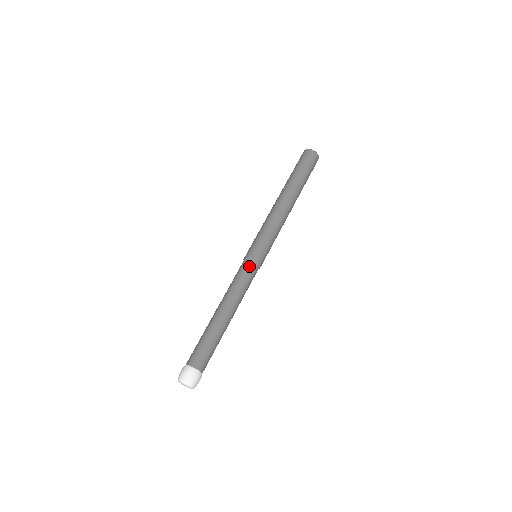
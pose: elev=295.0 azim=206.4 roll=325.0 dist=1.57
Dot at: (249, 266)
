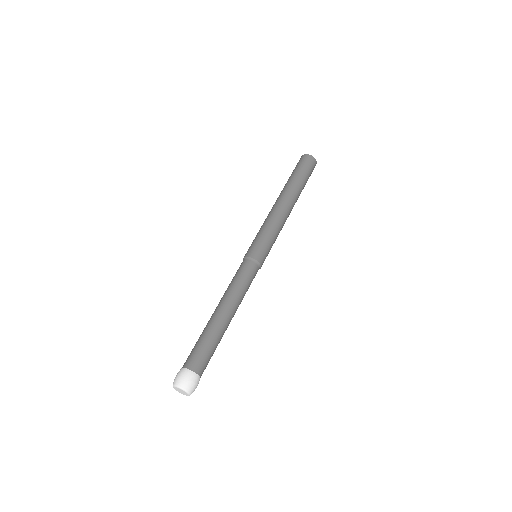
Dot at: (242, 264)
